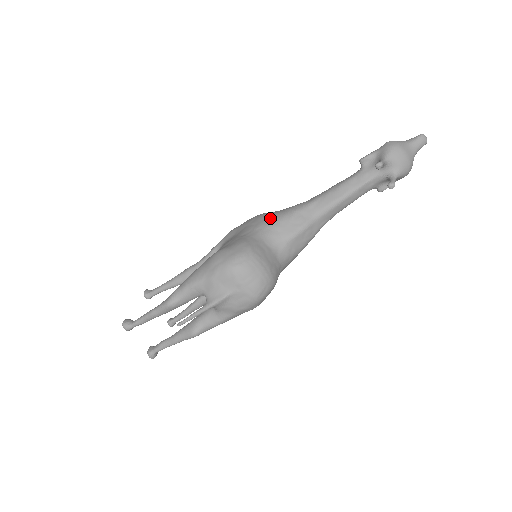
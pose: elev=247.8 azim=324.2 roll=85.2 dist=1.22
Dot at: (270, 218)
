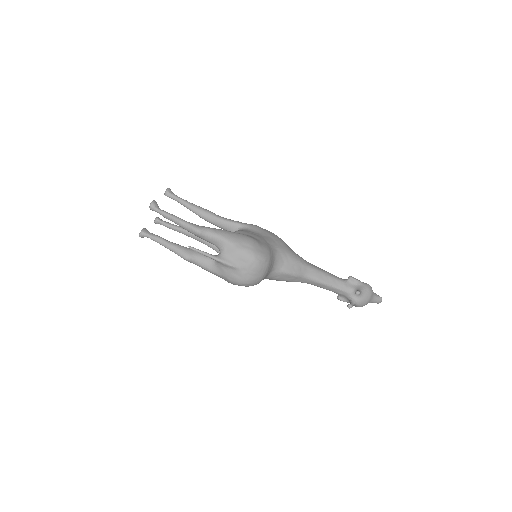
Dot at: (287, 250)
